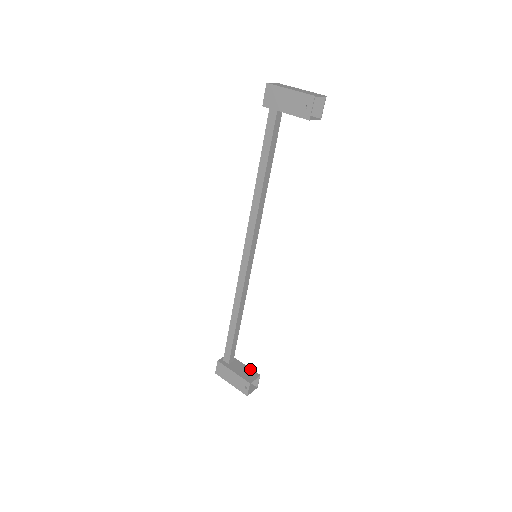
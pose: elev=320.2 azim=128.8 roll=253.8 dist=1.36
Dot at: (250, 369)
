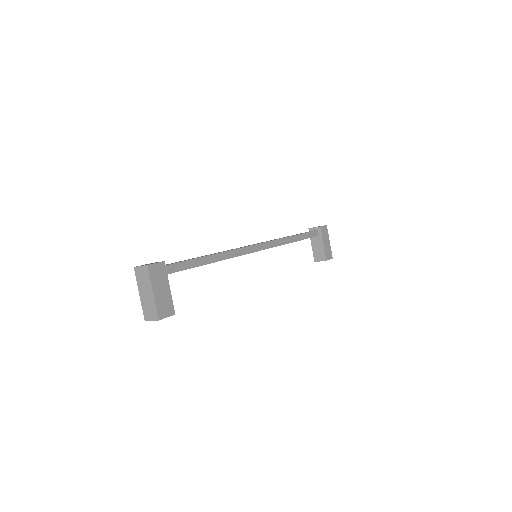
Dot at: (323, 251)
